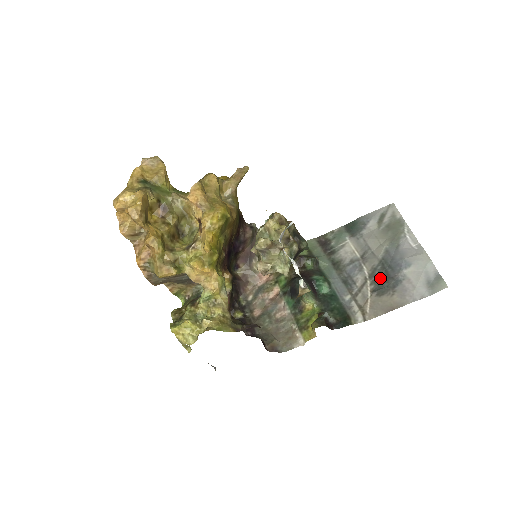
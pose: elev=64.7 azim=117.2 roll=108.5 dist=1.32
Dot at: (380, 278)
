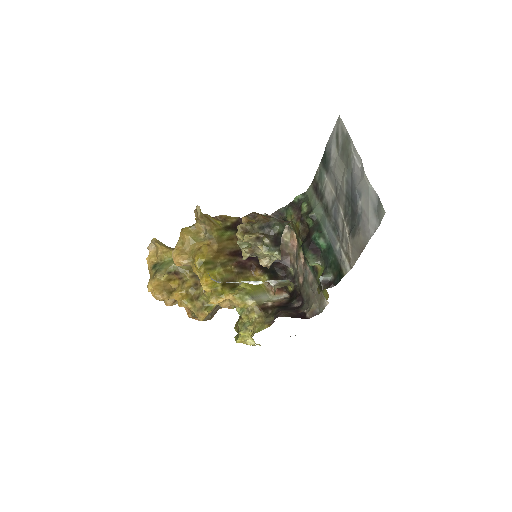
Dot at: (350, 216)
